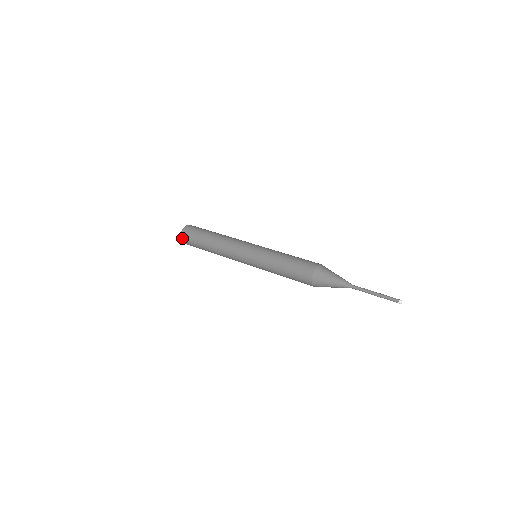
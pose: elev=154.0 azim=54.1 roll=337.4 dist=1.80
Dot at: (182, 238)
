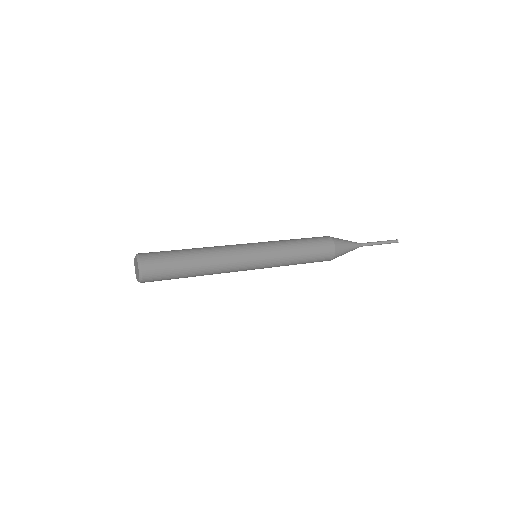
Dot at: (145, 269)
